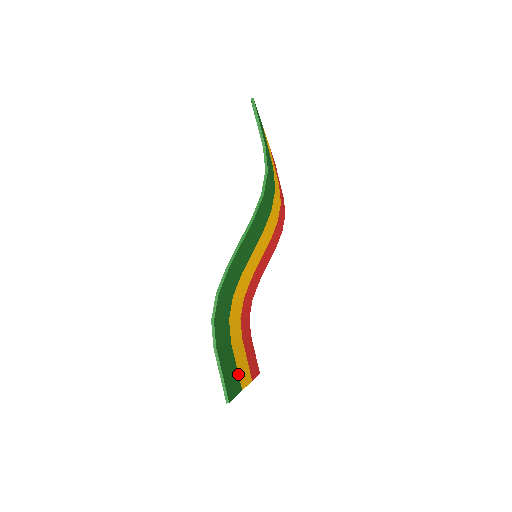
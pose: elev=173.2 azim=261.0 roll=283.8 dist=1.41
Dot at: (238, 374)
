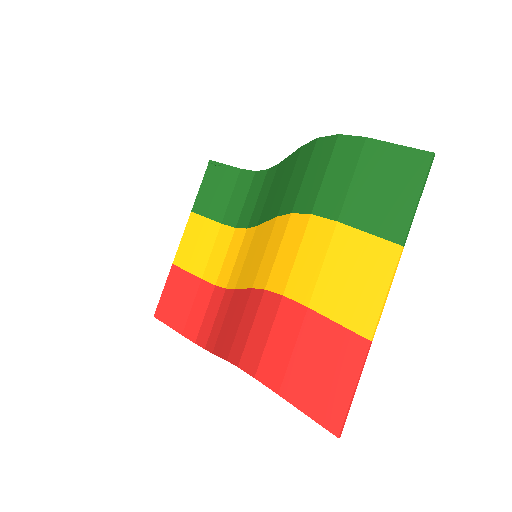
Dot at: (380, 238)
